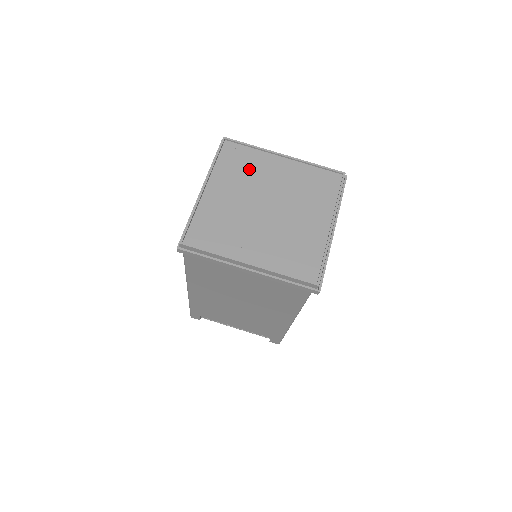
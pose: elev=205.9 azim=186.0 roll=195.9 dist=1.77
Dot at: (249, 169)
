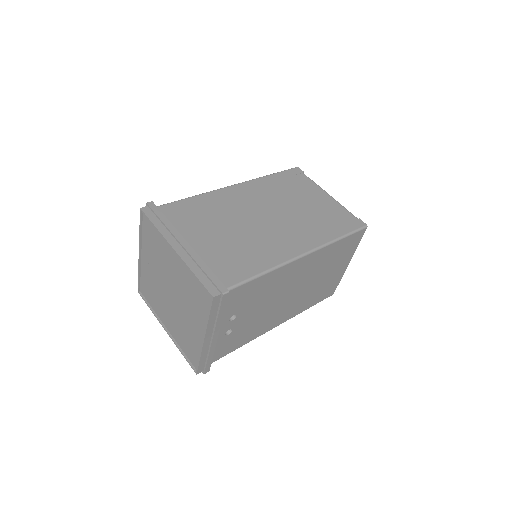
Dot at: (158, 251)
